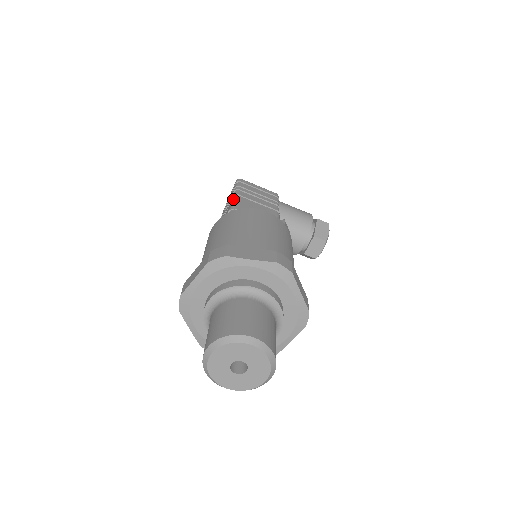
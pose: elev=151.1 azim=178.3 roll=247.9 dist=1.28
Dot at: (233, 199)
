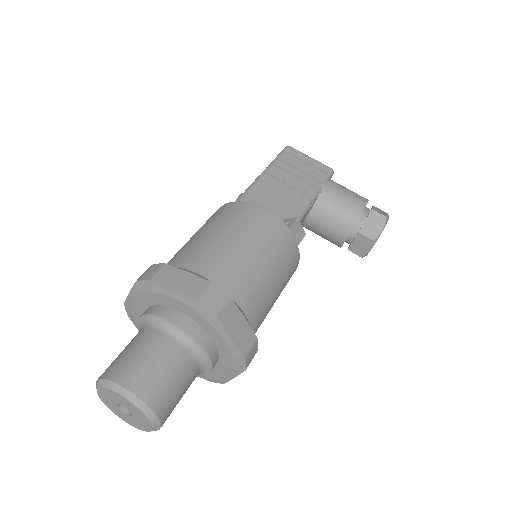
Dot at: (255, 179)
